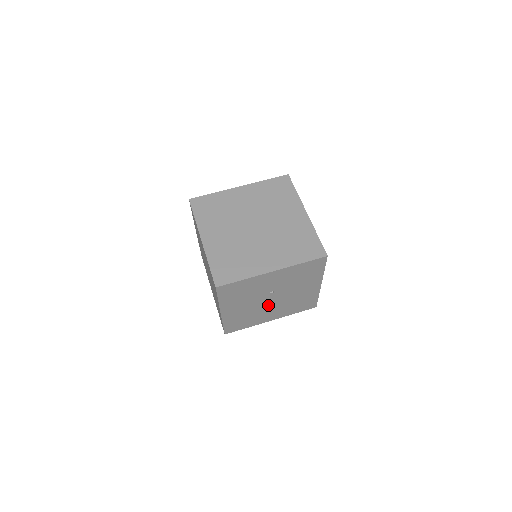
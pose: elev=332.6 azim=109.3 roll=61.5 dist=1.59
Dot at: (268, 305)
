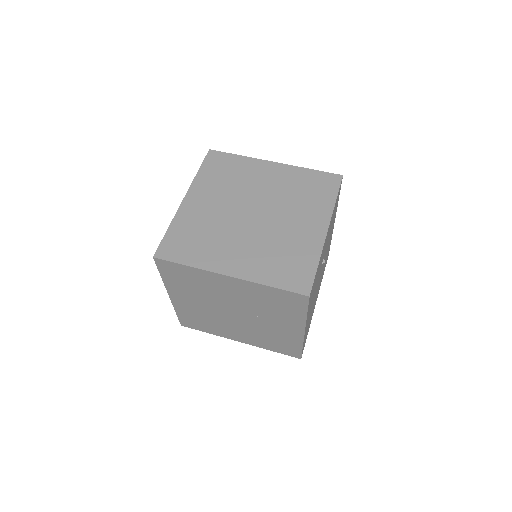
Dot at: (318, 284)
